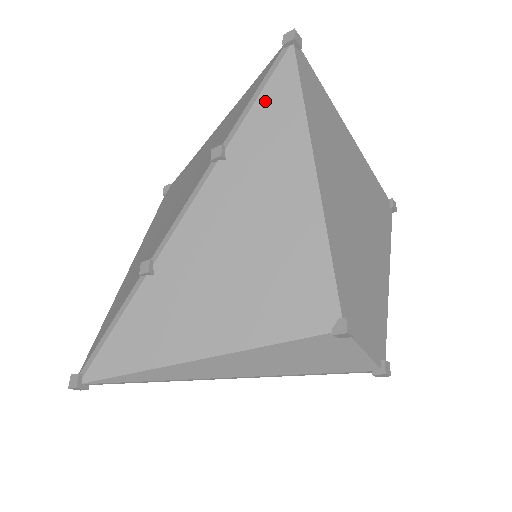
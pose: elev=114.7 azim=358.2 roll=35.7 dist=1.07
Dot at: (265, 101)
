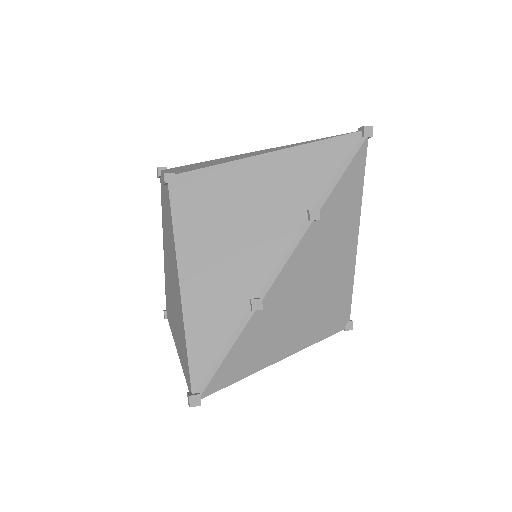
Dot at: (346, 178)
